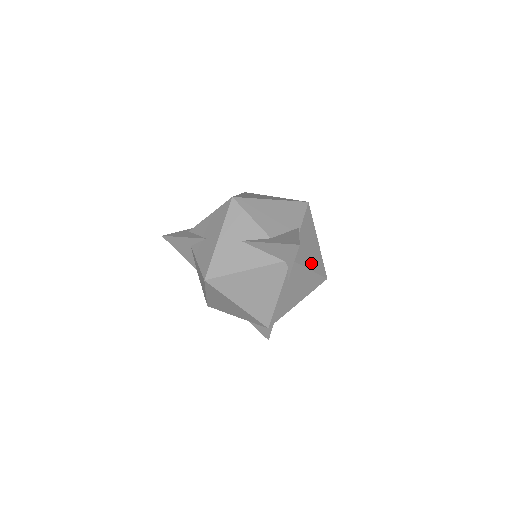
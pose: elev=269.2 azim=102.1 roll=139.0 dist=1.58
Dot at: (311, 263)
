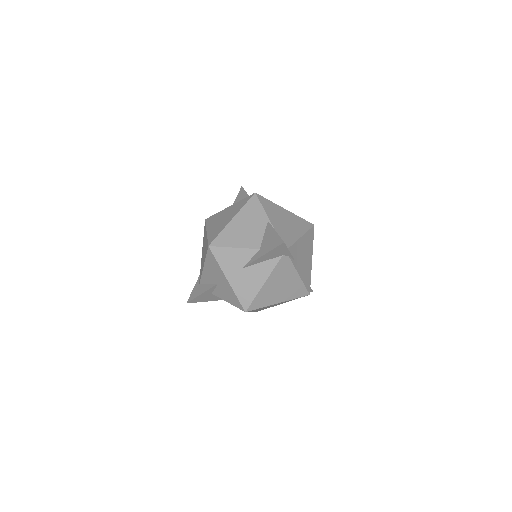
Dot at: (297, 232)
